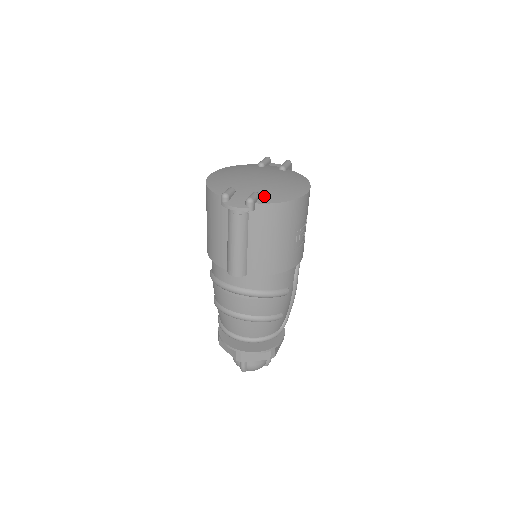
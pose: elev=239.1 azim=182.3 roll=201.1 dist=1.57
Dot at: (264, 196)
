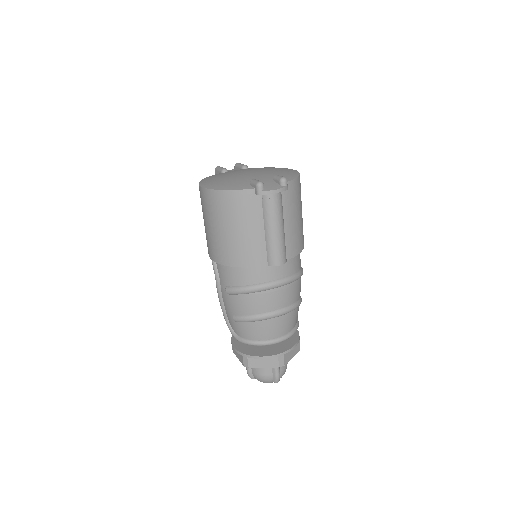
Dot at: occluded
